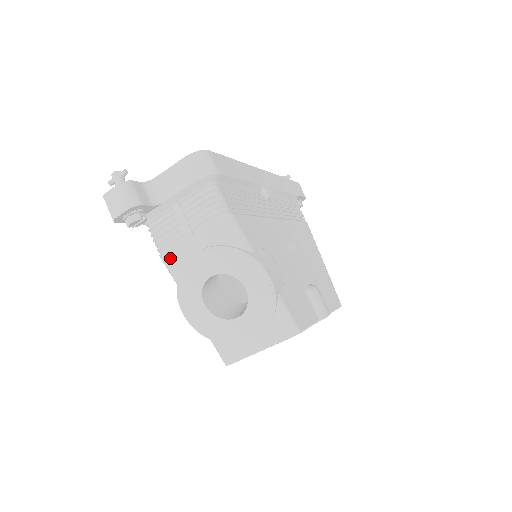
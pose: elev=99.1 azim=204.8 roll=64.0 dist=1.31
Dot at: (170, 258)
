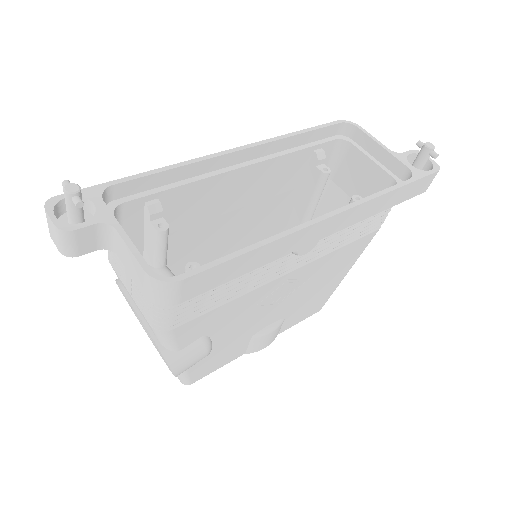
Dot at: (114, 270)
